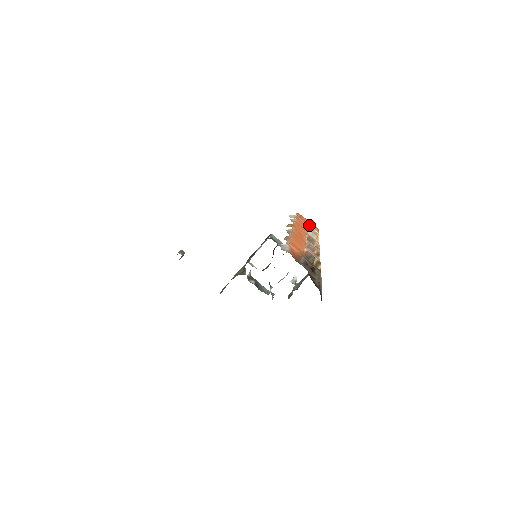
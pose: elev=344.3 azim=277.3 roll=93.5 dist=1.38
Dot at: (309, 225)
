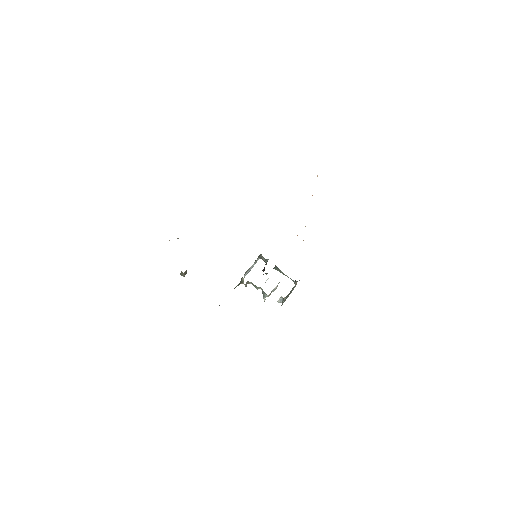
Dot at: occluded
